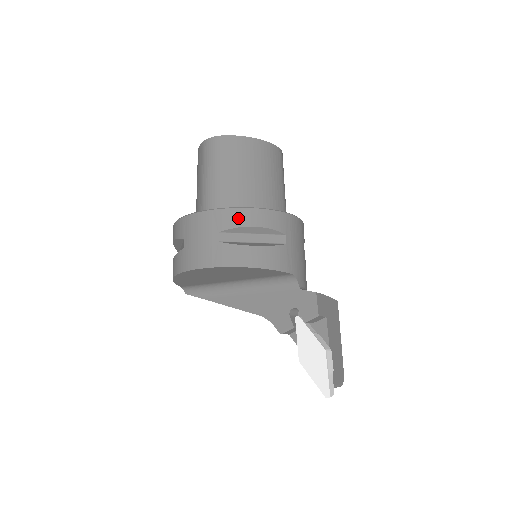
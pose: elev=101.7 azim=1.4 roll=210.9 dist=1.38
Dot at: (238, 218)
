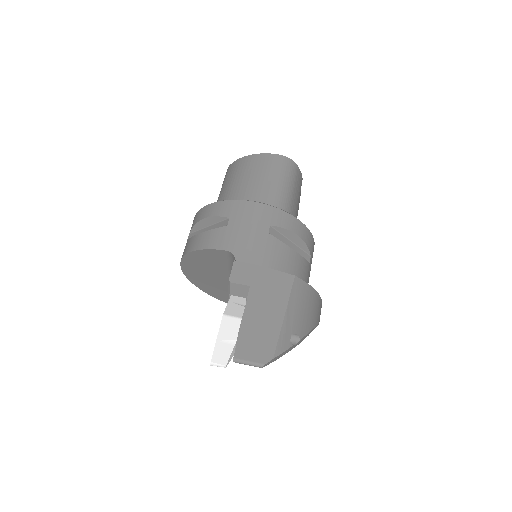
Dot at: (198, 217)
